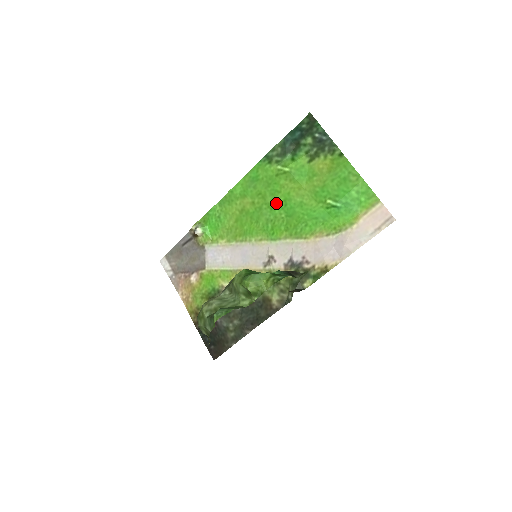
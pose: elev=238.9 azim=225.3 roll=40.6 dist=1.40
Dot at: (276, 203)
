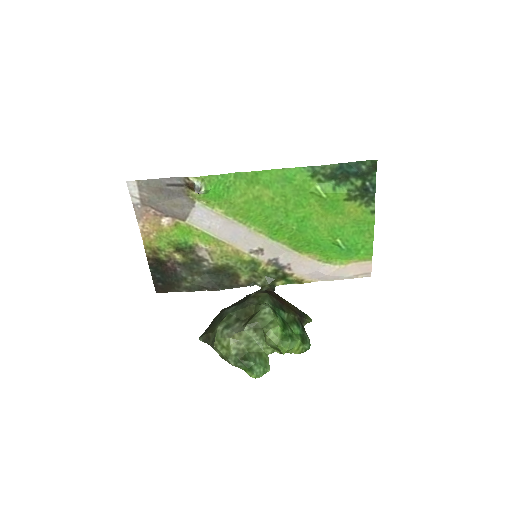
Dot at: (295, 214)
